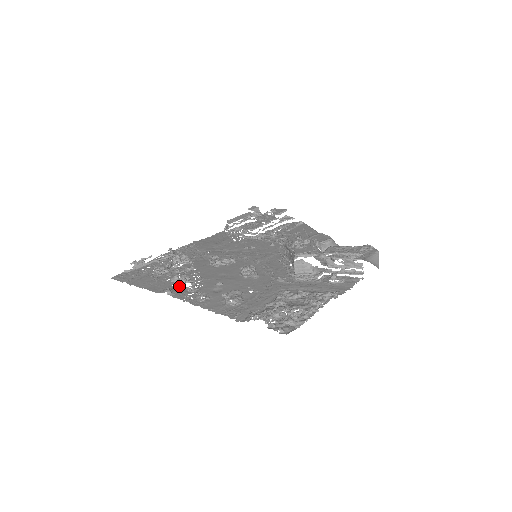
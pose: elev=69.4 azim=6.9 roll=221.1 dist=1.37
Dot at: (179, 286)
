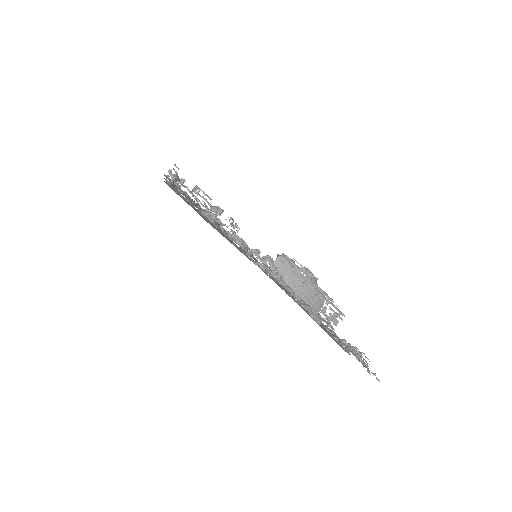
Dot at: occluded
